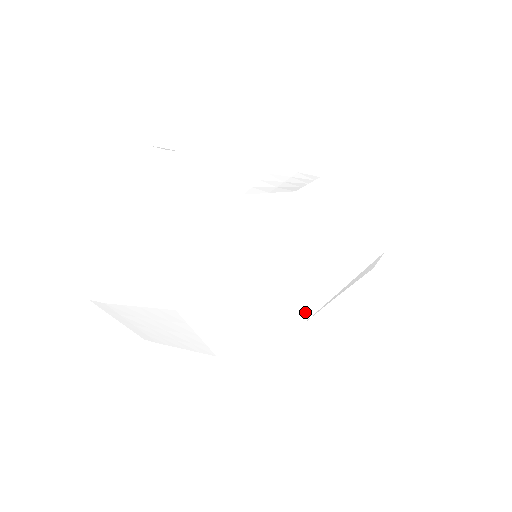
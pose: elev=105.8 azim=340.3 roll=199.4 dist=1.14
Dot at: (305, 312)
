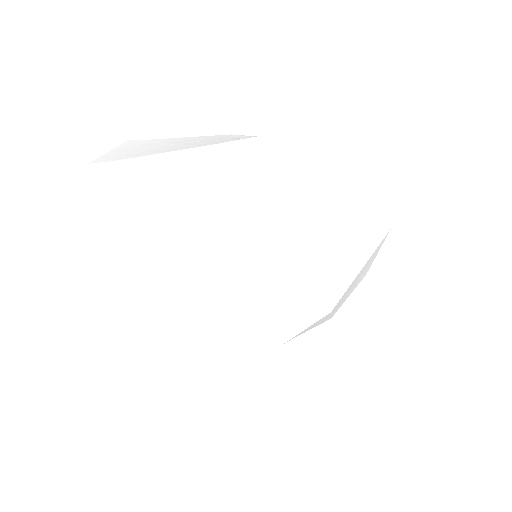
Dot at: (335, 291)
